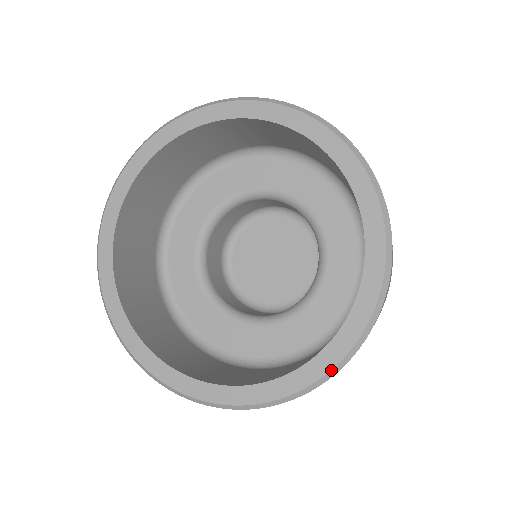
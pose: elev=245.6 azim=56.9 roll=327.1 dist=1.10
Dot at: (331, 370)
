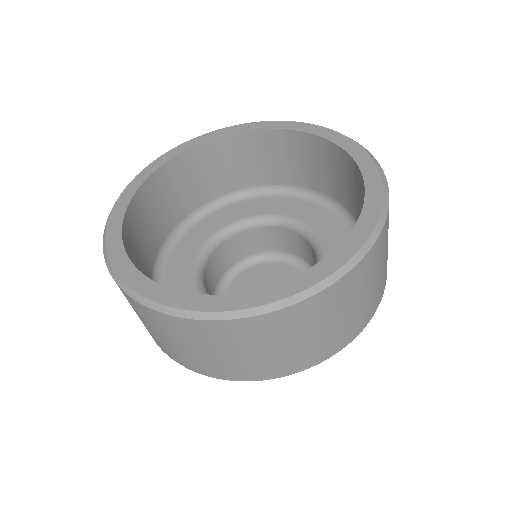
Dot at: (307, 289)
